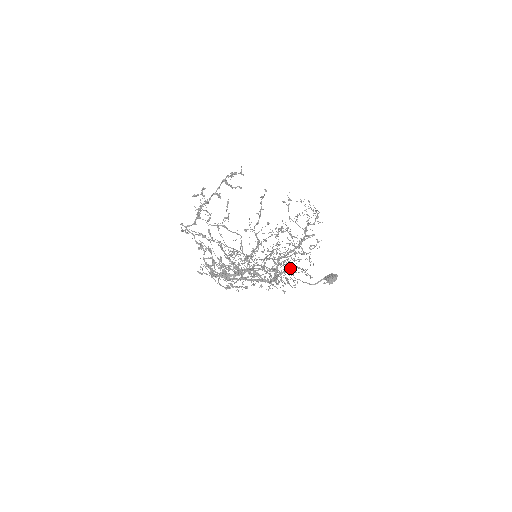
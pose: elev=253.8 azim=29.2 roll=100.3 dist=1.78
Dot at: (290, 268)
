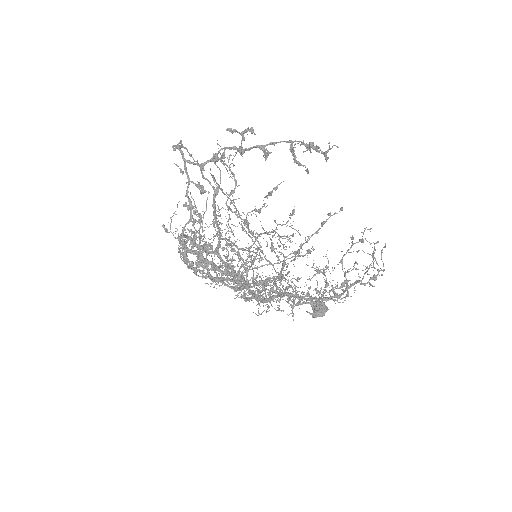
Dot at: occluded
